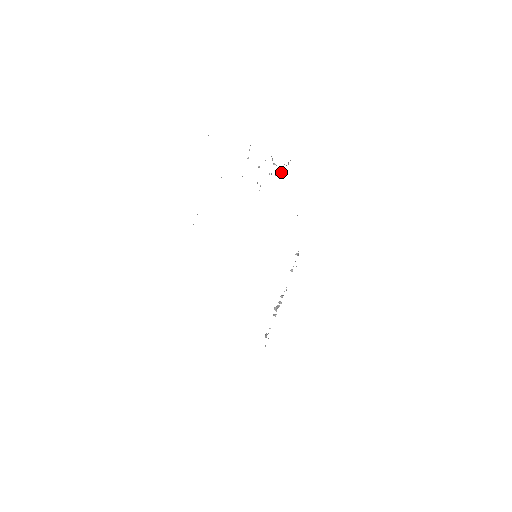
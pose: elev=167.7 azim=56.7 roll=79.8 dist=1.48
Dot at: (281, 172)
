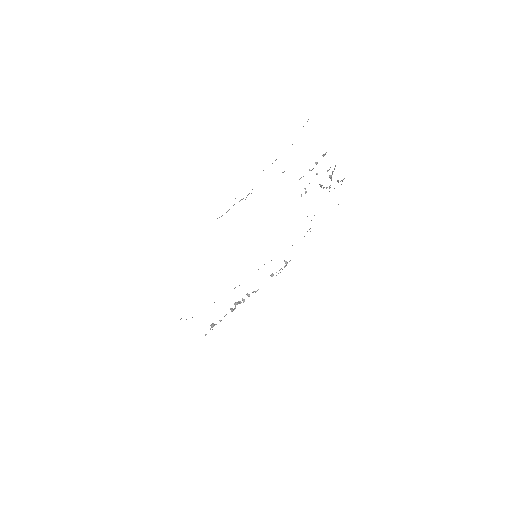
Dot at: occluded
